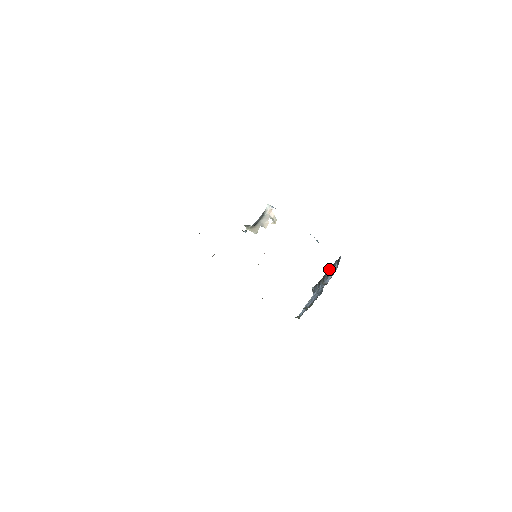
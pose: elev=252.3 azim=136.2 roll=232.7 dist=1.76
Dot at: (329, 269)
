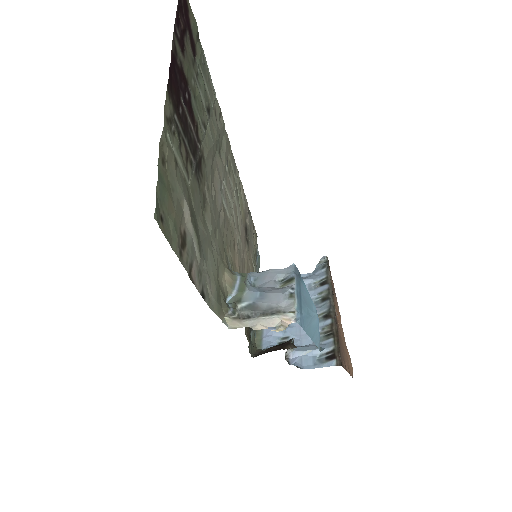
Dot at: (331, 318)
